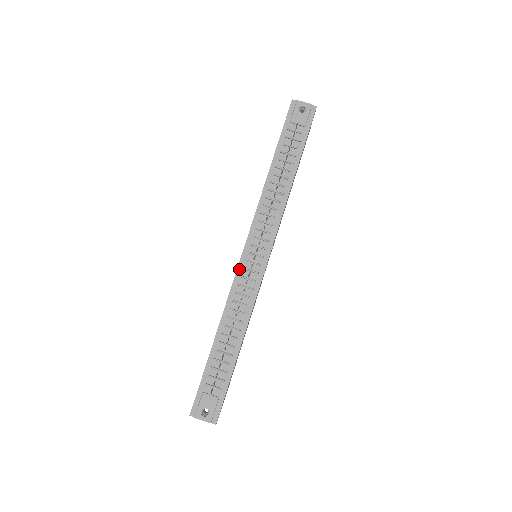
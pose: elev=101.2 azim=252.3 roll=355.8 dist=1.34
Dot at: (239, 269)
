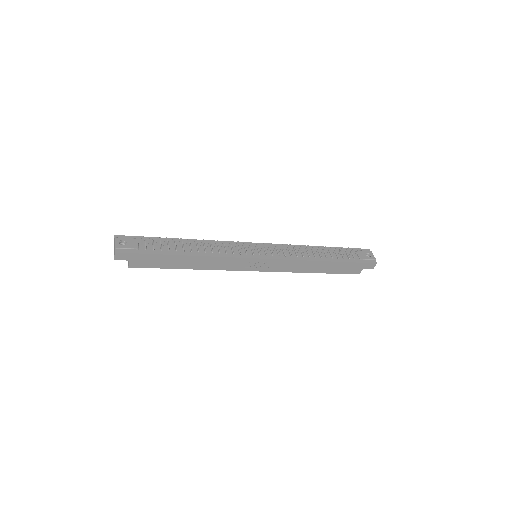
Dot at: (242, 243)
